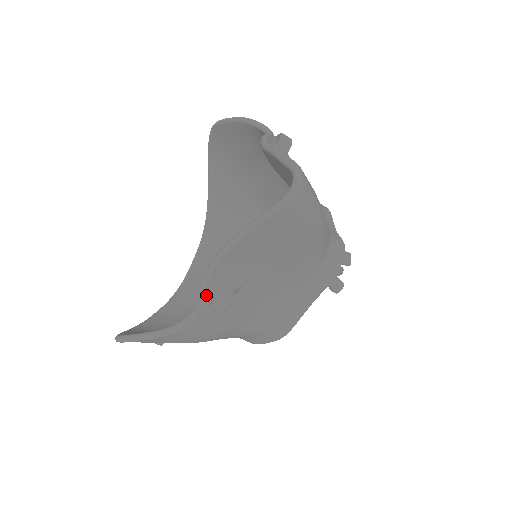
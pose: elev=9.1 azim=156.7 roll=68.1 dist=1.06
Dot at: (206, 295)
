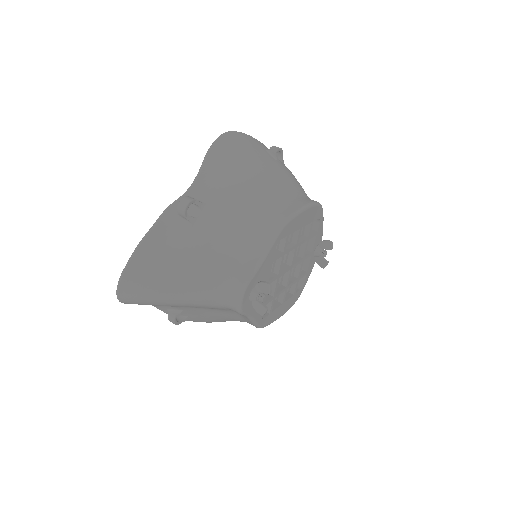
Dot at: occluded
